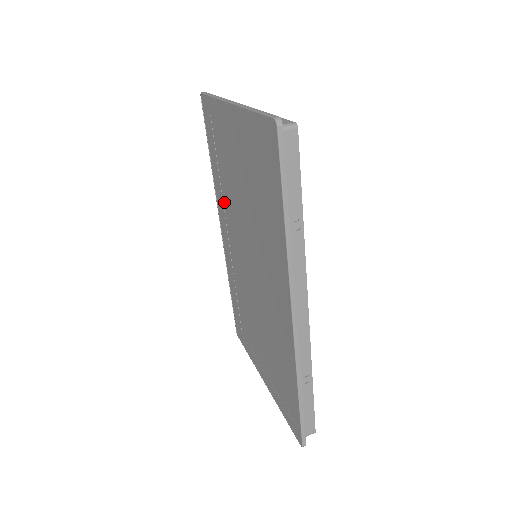
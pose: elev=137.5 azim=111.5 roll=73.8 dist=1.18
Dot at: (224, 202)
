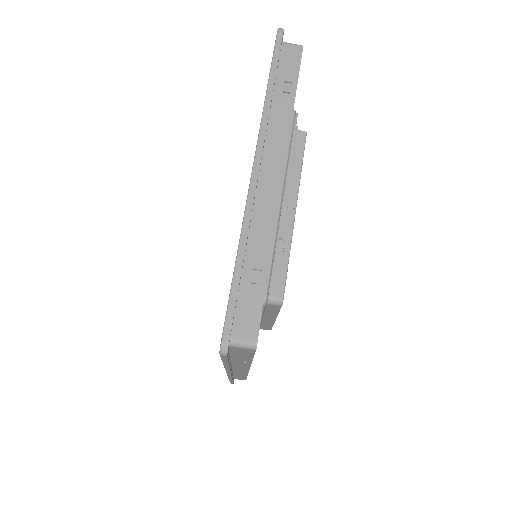
Dot at: occluded
